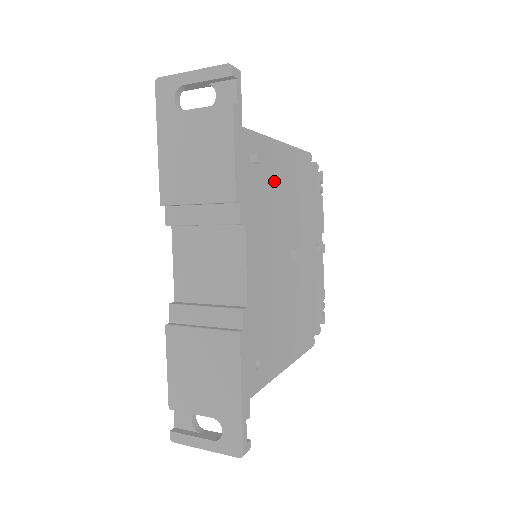
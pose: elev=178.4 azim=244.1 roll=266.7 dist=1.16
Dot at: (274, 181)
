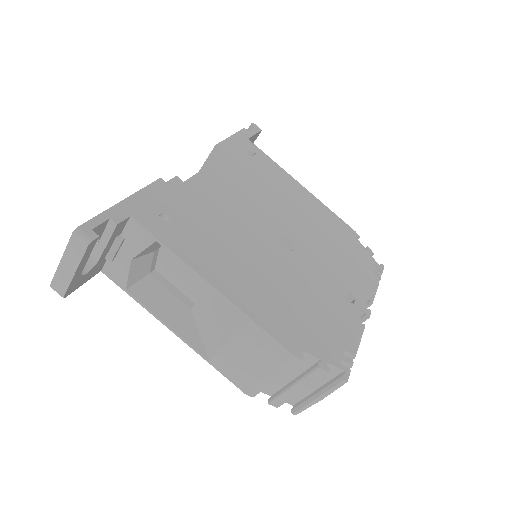
Dot at: (277, 185)
